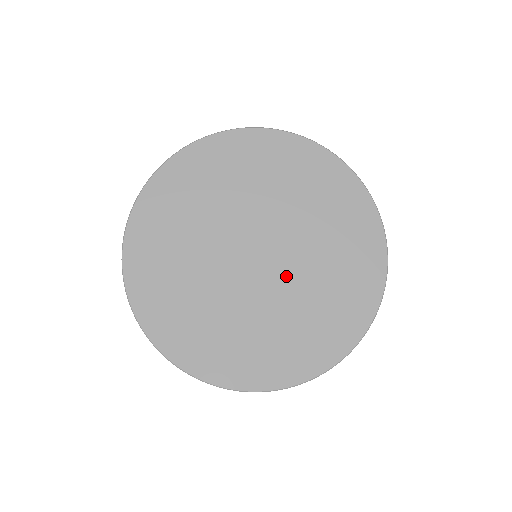
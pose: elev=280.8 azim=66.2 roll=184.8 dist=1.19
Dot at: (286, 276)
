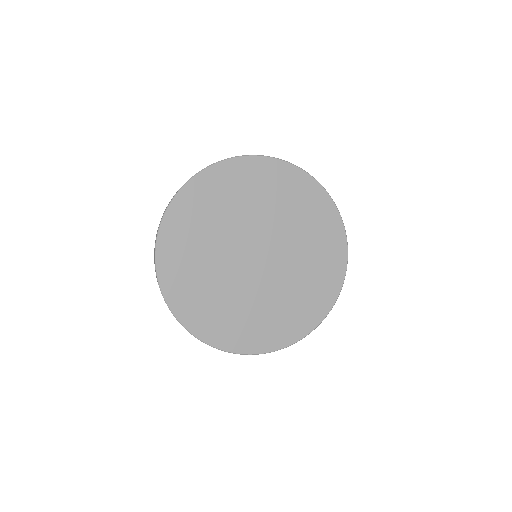
Dot at: (276, 274)
